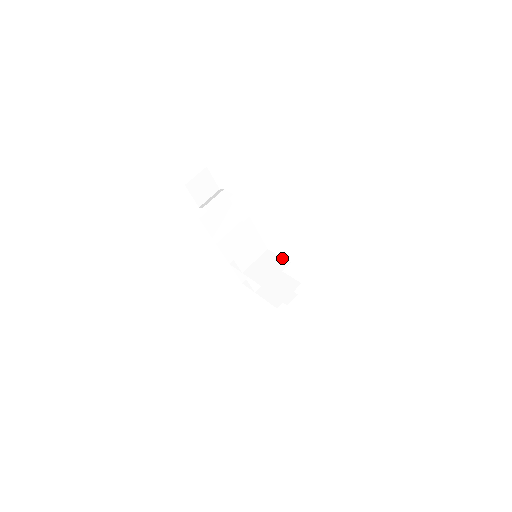
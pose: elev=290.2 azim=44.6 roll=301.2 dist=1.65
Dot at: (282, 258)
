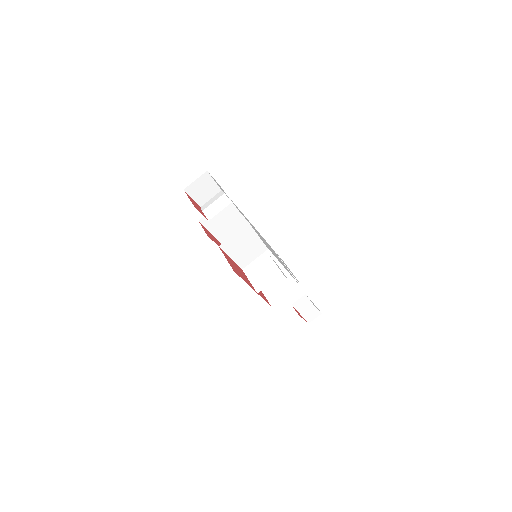
Dot at: (280, 263)
